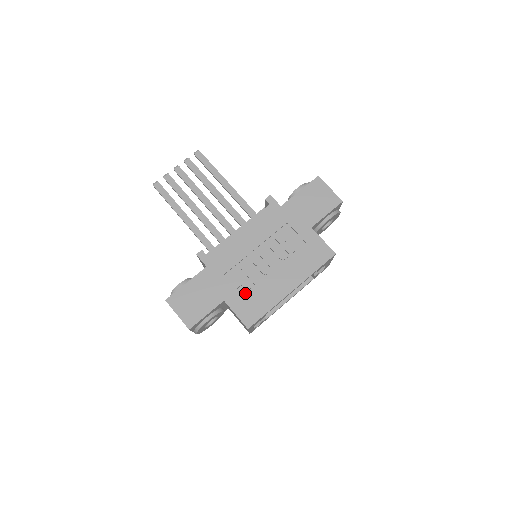
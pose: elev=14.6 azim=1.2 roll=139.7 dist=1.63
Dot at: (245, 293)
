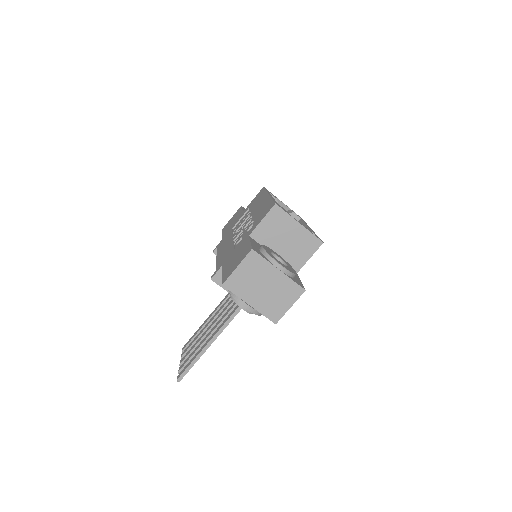
Dot at: occluded
